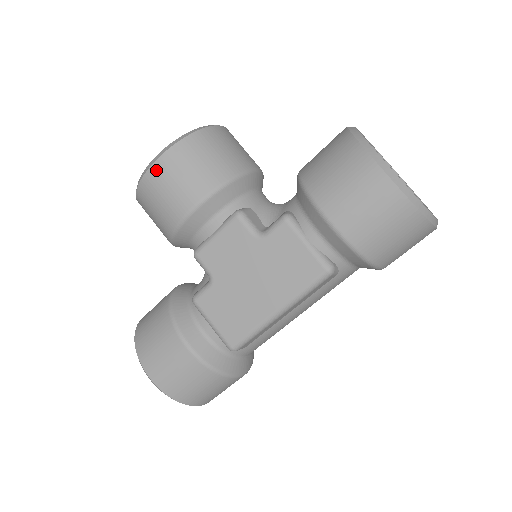
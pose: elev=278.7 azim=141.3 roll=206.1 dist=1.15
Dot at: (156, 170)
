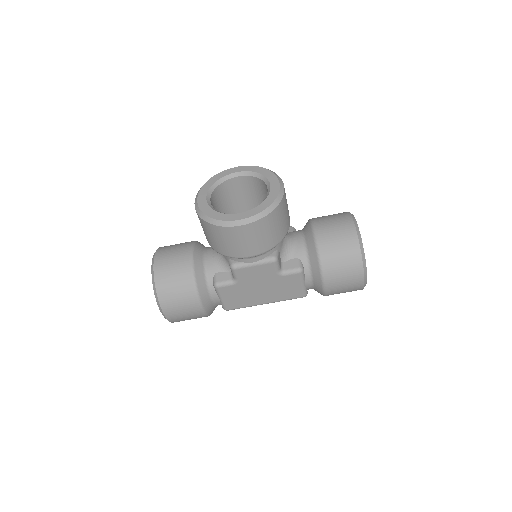
Dot at: (242, 230)
